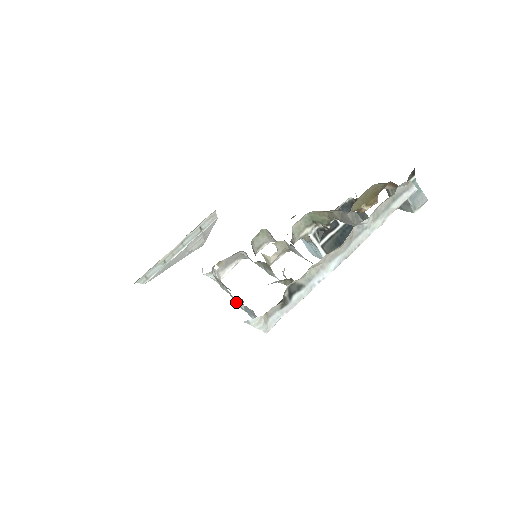
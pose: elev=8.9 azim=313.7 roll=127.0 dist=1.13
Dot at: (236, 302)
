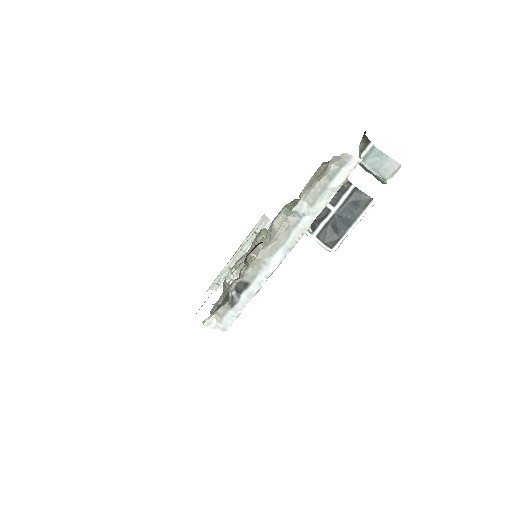
Dot at: occluded
